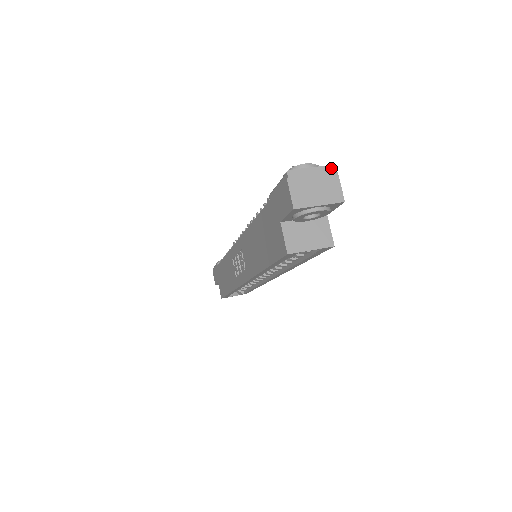
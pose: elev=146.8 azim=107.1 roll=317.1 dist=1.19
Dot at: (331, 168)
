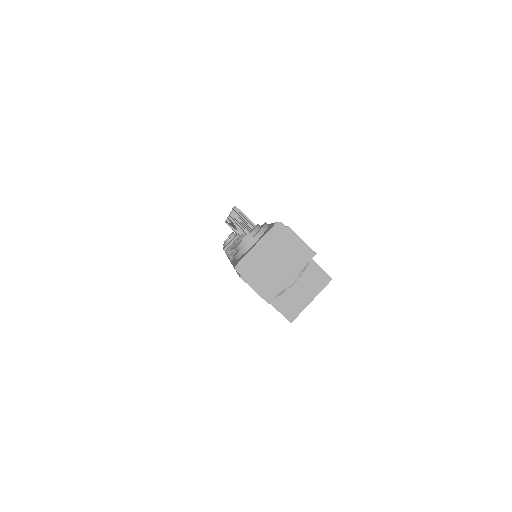
Dot at: (278, 227)
